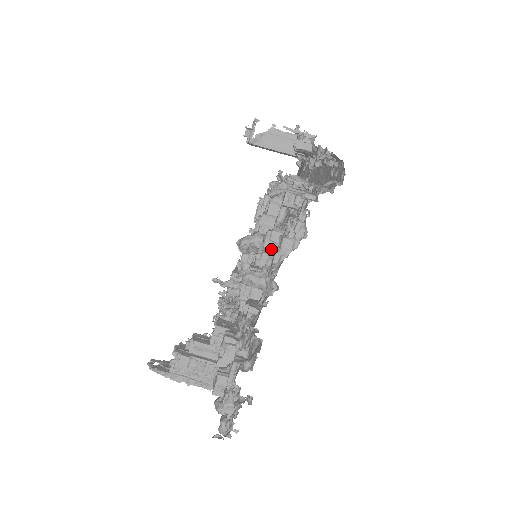
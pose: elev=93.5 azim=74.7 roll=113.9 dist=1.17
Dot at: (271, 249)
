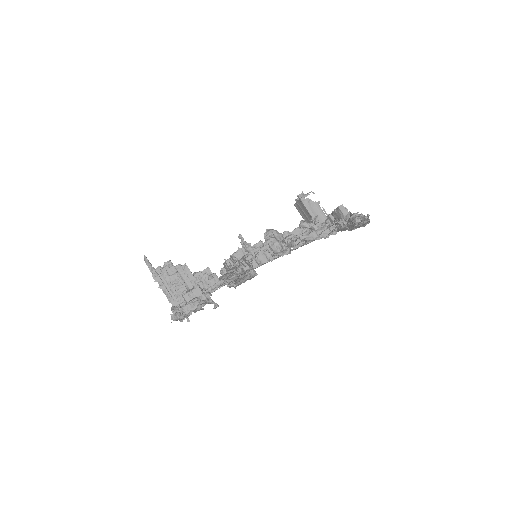
Dot at: (300, 234)
